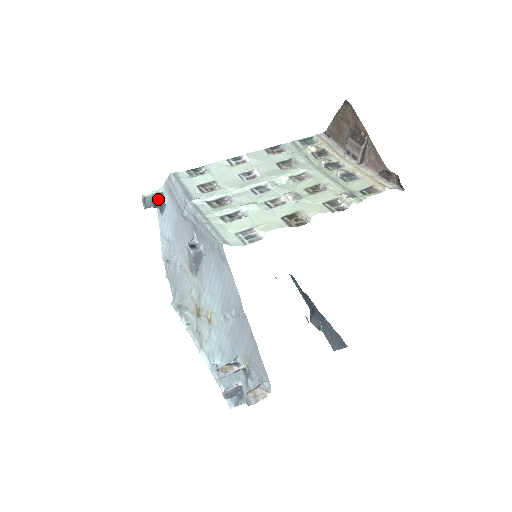
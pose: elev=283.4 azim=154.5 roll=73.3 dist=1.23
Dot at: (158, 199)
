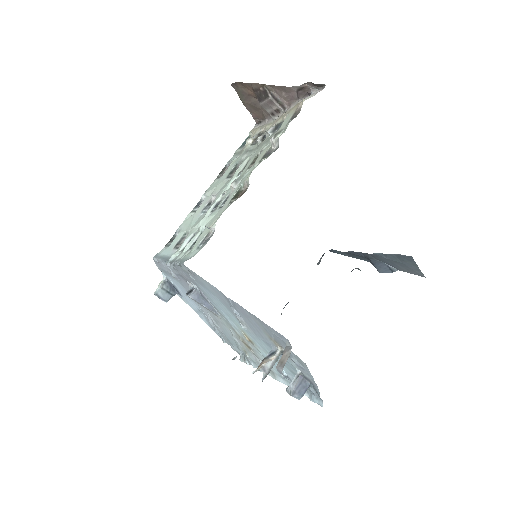
Dot at: (169, 287)
